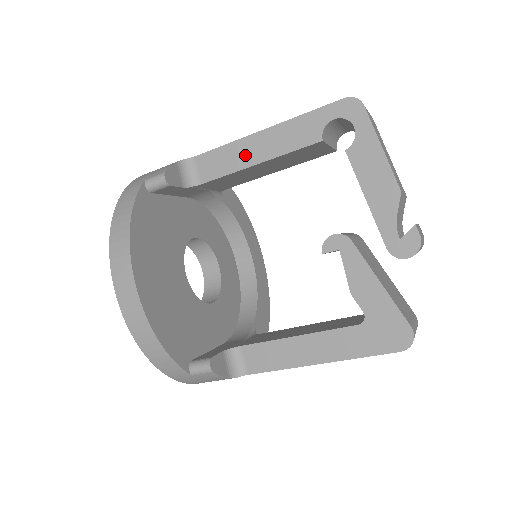
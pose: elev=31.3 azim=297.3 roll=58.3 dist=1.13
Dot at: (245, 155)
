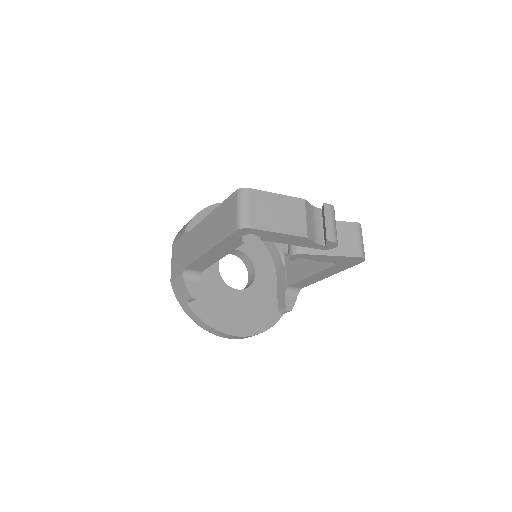
Dot at: (211, 259)
